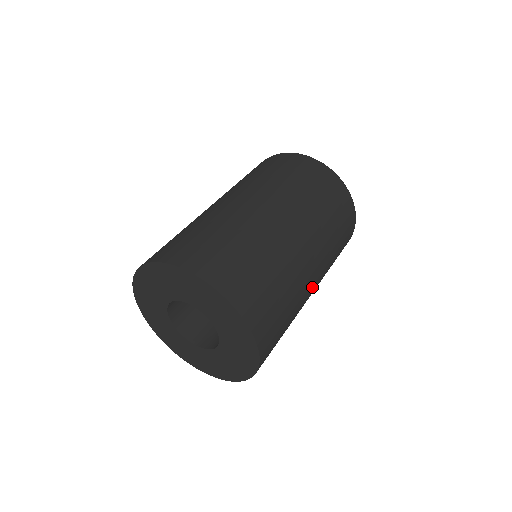
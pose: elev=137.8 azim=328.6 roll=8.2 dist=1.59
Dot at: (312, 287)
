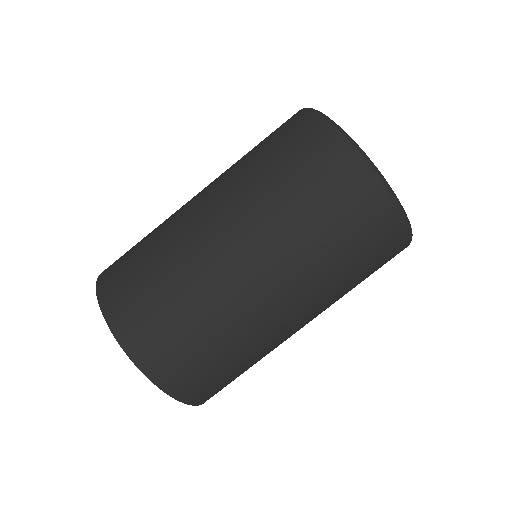
Dot at: occluded
